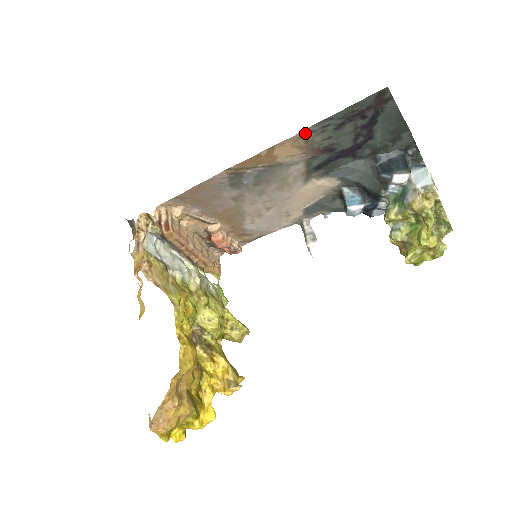
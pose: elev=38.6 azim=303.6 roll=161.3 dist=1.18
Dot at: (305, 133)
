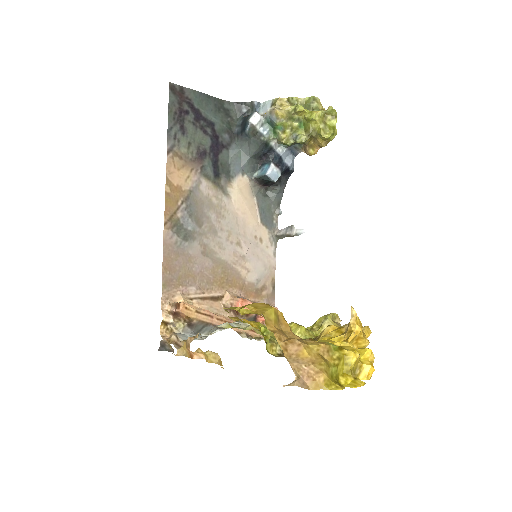
Dot at: (170, 151)
